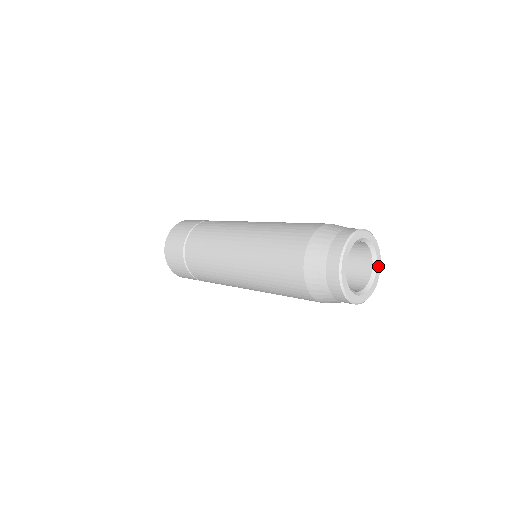
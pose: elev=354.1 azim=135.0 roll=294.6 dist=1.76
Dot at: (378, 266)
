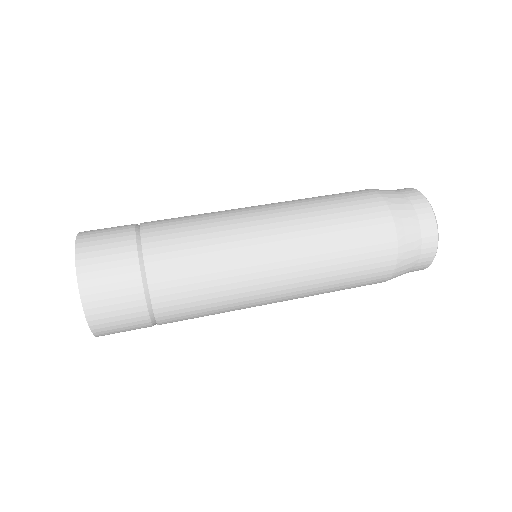
Dot at: occluded
